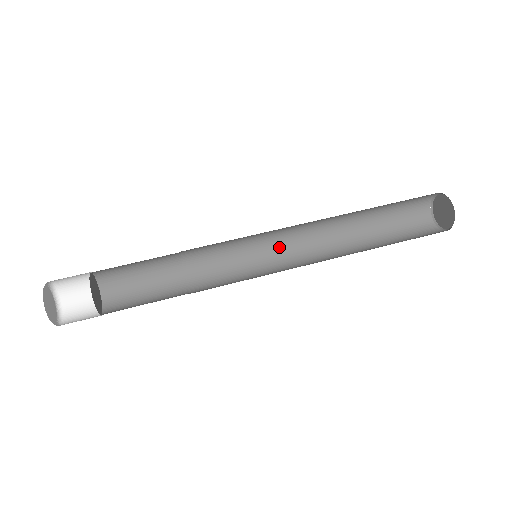
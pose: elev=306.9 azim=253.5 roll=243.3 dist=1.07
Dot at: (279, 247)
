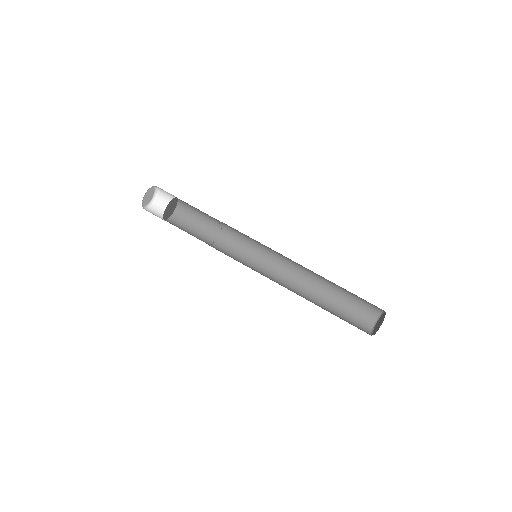
Dot at: (278, 257)
